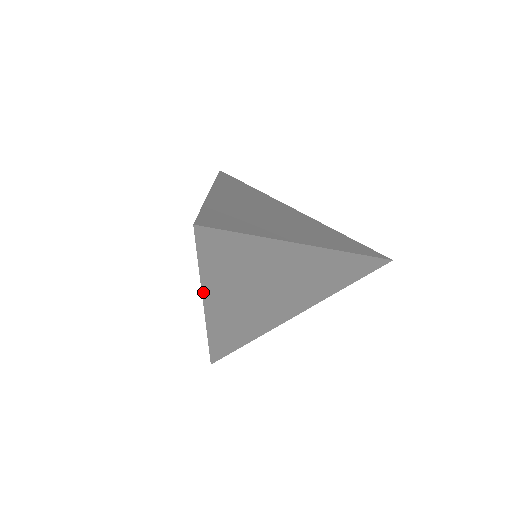
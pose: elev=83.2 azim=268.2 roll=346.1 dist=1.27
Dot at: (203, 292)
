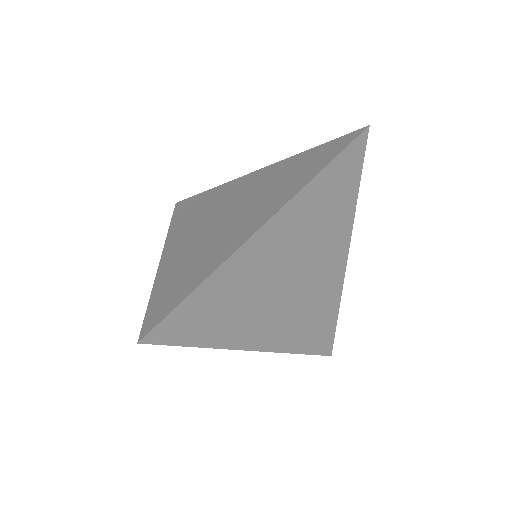
Dot at: (233, 348)
